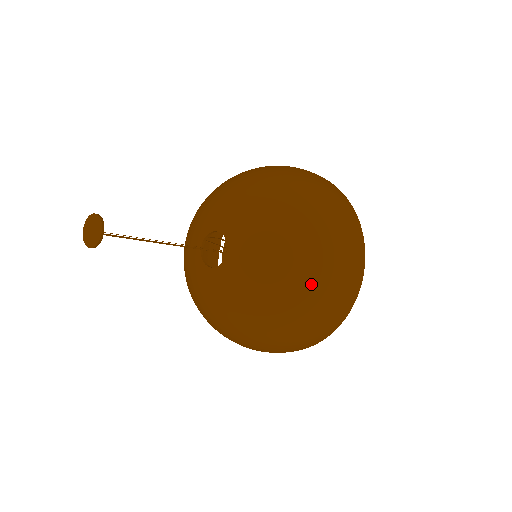
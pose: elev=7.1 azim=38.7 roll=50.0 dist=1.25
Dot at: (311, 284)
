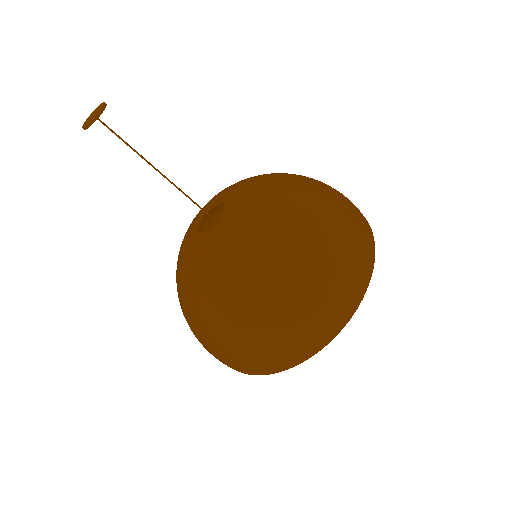
Dot at: (314, 237)
